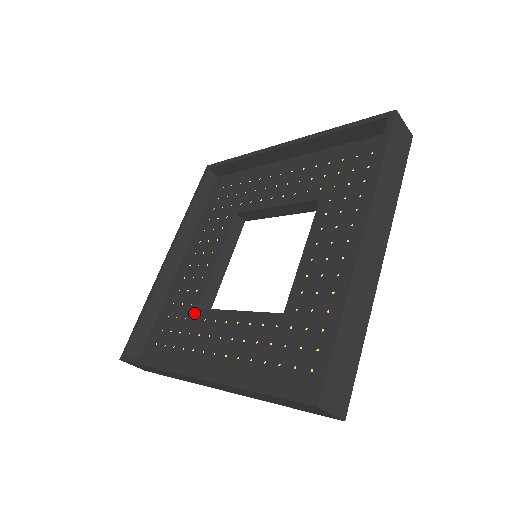
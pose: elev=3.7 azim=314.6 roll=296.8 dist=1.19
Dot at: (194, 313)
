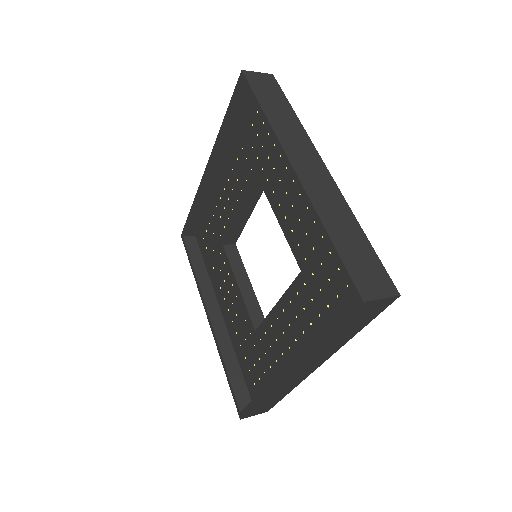
Dot at: (256, 337)
